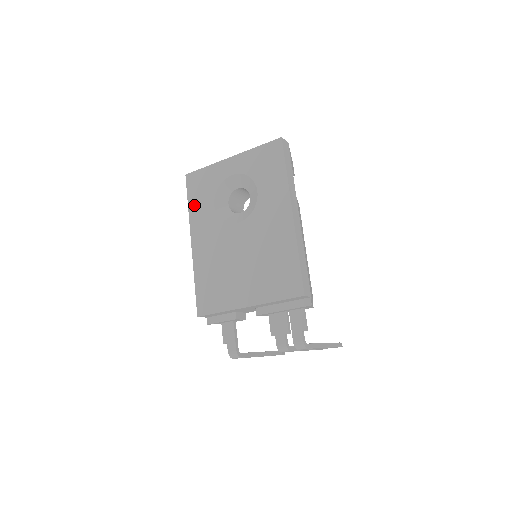
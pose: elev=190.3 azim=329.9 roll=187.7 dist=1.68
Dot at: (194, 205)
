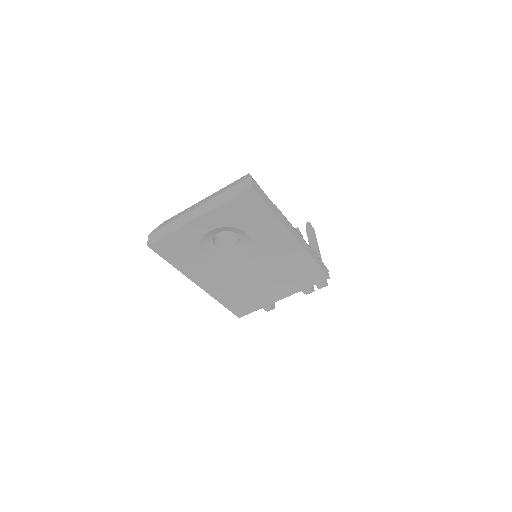
Dot at: (180, 264)
